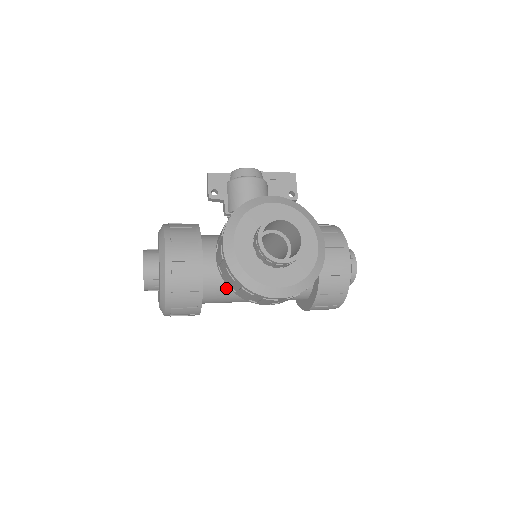
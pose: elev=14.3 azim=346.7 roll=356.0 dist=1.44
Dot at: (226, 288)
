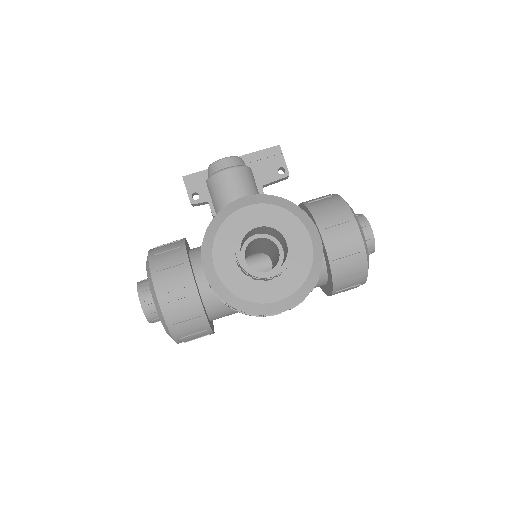
Dot at: occluded
